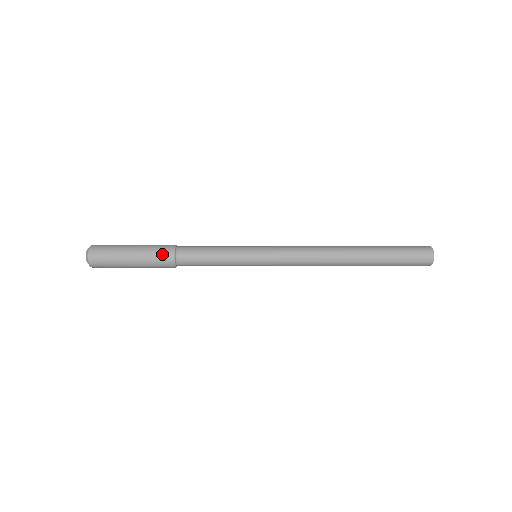
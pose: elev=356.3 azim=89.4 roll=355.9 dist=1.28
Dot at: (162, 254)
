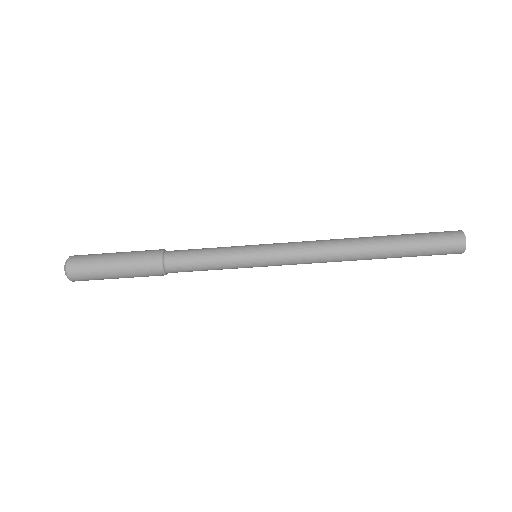
Dot at: occluded
